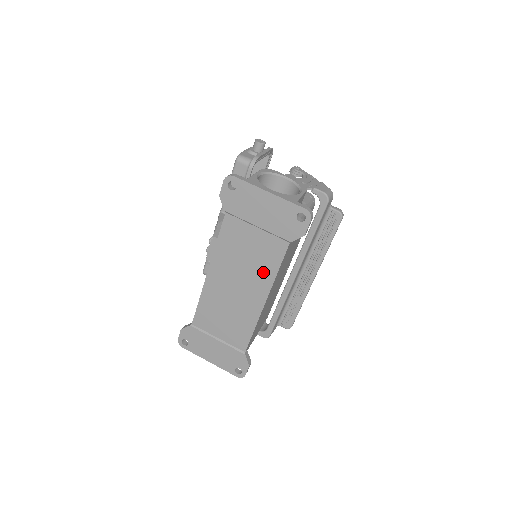
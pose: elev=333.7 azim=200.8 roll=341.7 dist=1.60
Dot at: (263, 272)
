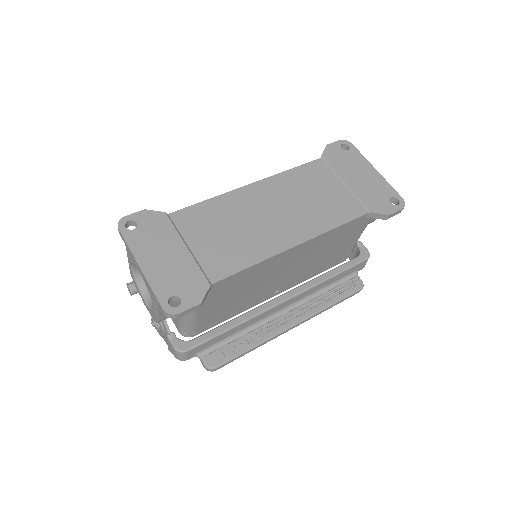
Dot at: (319, 219)
